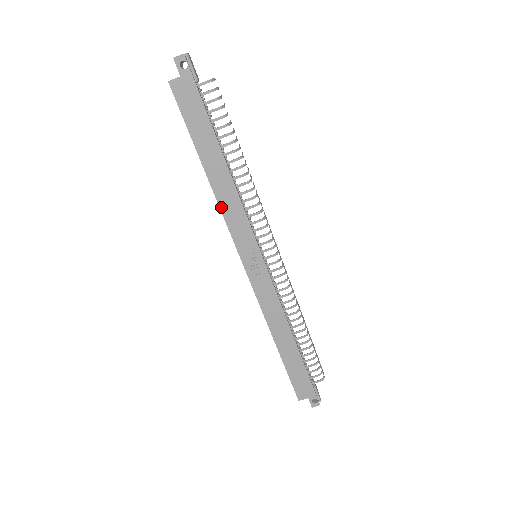
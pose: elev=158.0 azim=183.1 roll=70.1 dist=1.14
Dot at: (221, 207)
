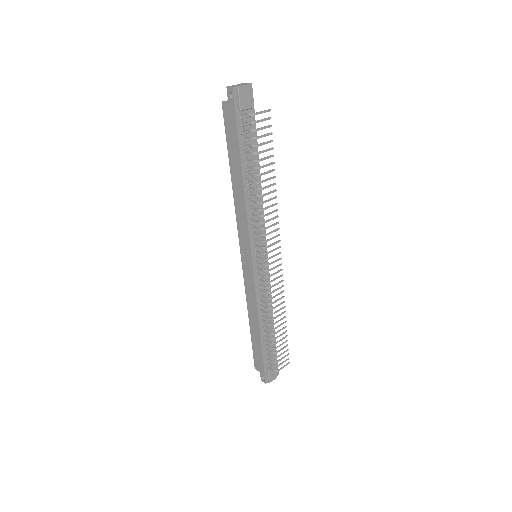
Dot at: (236, 208)
